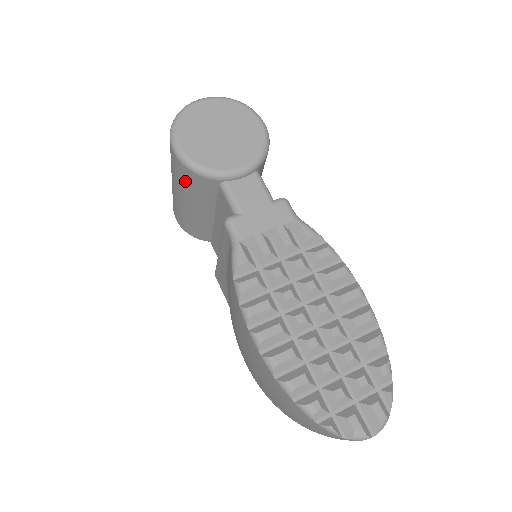
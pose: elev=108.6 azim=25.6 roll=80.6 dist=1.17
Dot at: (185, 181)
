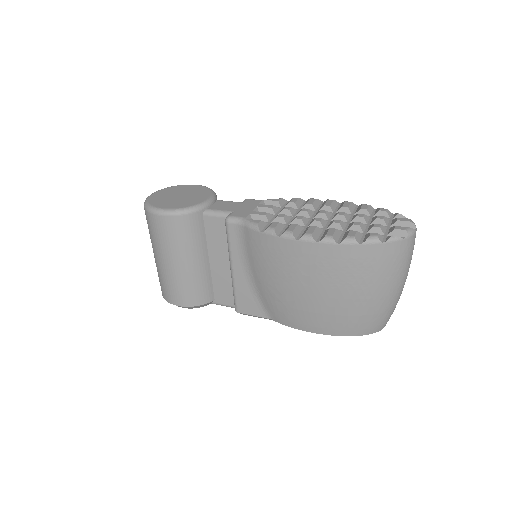
Dot at: (178, 234)
